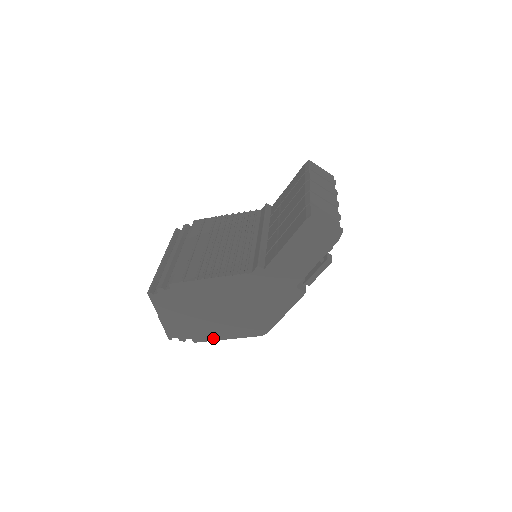
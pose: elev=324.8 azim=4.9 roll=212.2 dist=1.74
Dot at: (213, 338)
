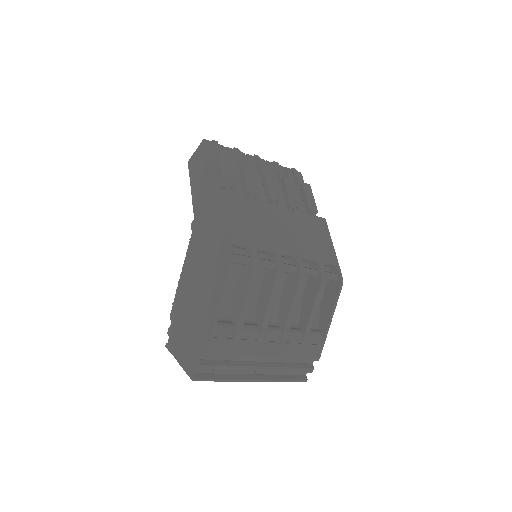
Dot at: (210, 327)
